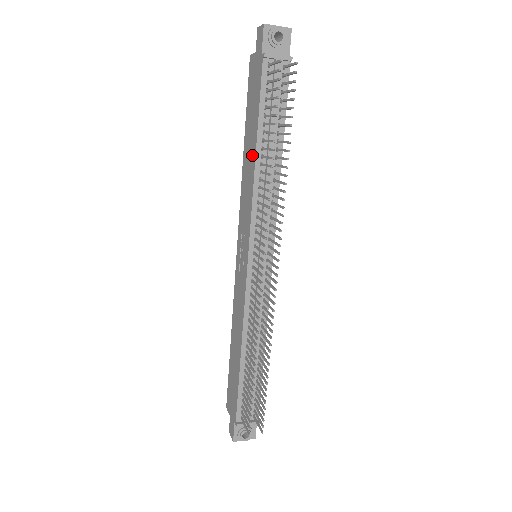
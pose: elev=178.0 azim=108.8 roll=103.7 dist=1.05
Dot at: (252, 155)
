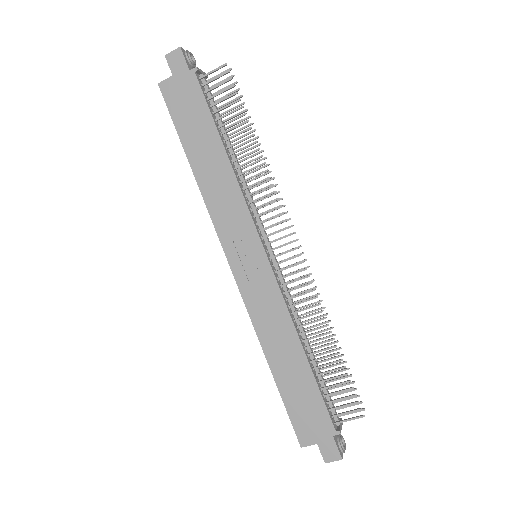
Dot at: (218, 158)
